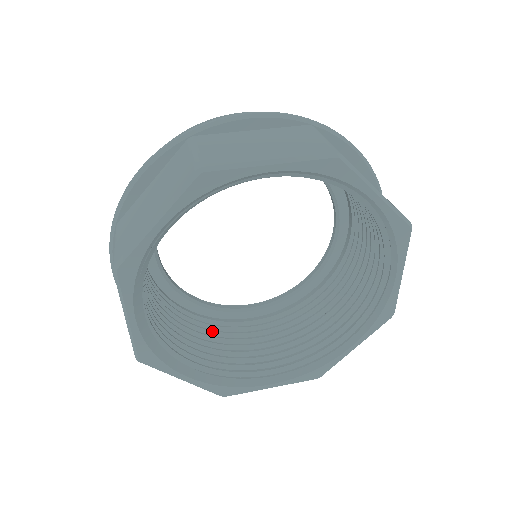
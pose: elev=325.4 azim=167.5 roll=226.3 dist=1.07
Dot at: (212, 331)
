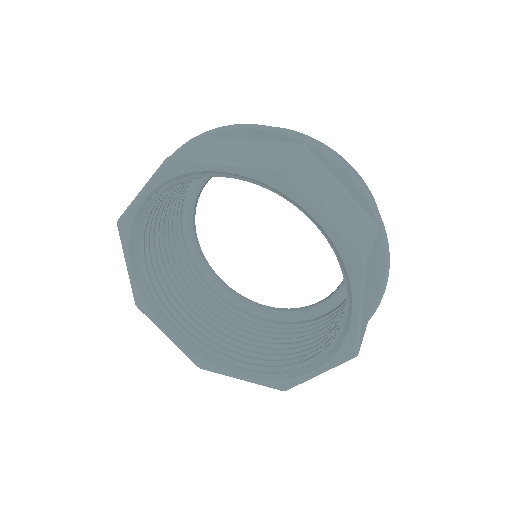
Dot at: (224, 315)
